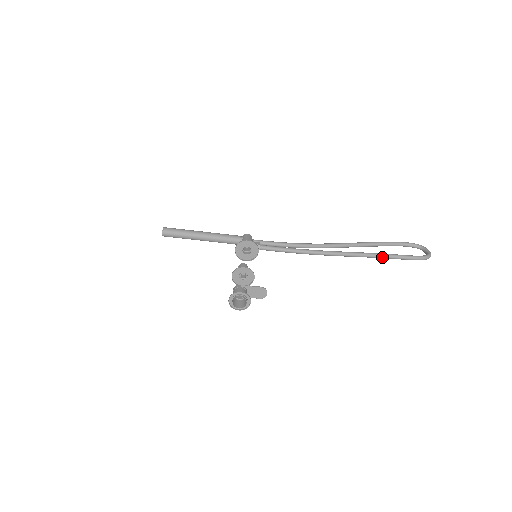
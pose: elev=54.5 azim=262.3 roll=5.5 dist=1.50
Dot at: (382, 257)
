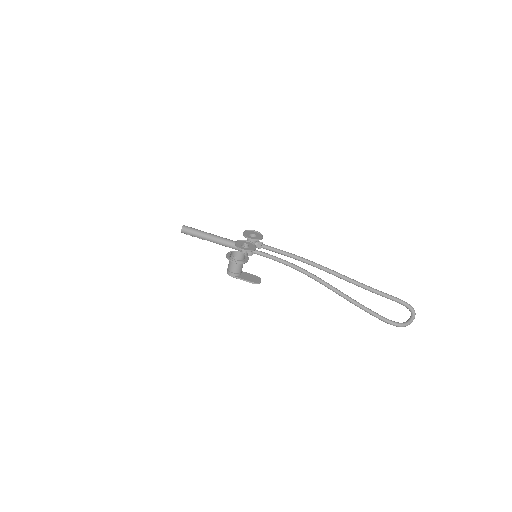
Dot at: (369, 287)
